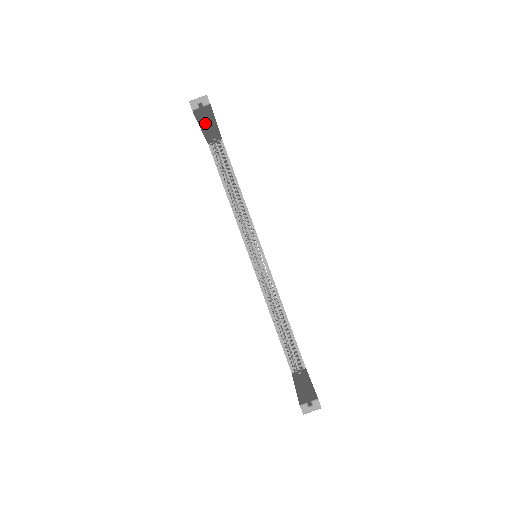
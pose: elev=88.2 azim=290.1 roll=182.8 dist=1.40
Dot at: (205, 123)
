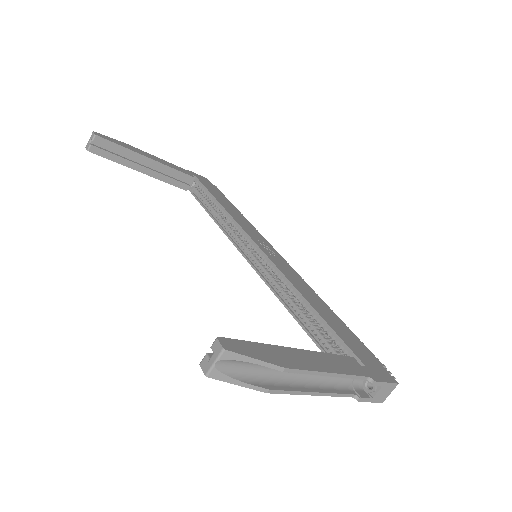
Dot at: (133, 162)
